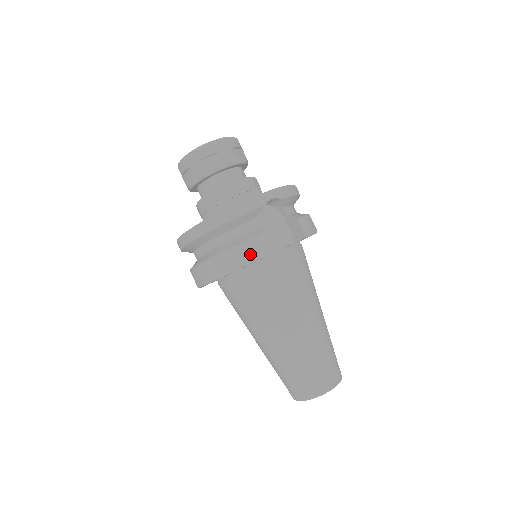
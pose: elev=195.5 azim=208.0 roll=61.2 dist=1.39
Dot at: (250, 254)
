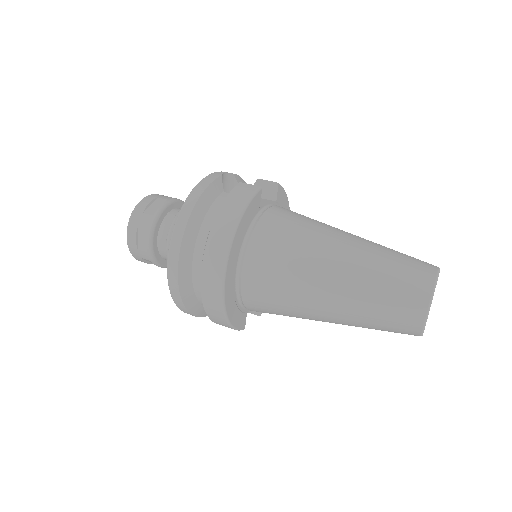
Dot at: (240, 200)
